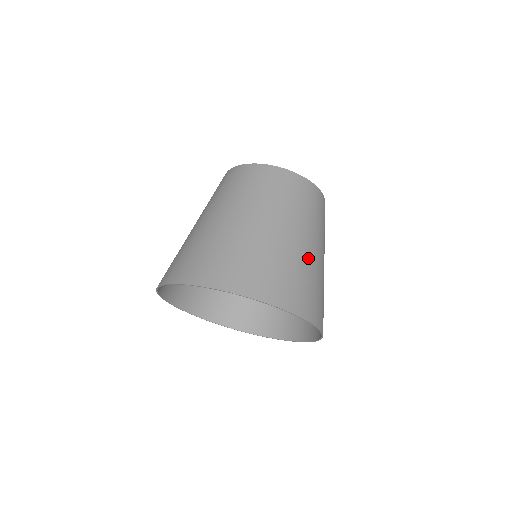
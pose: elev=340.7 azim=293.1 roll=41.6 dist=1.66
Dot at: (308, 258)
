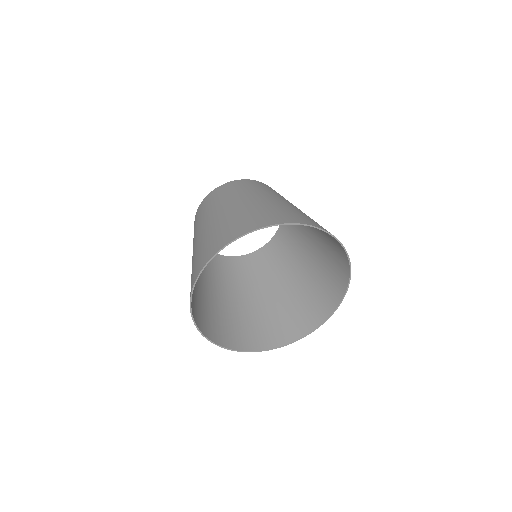
Dot at: occluded
